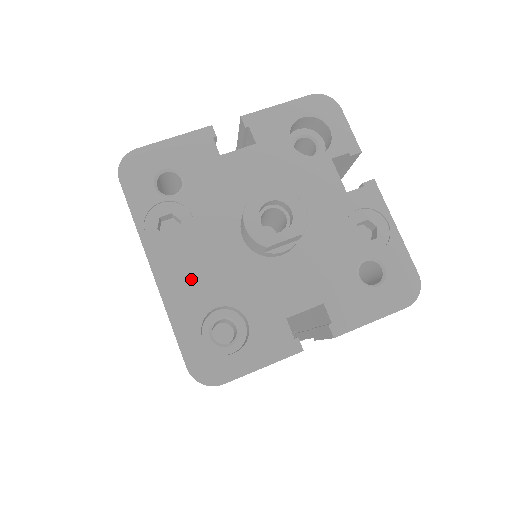
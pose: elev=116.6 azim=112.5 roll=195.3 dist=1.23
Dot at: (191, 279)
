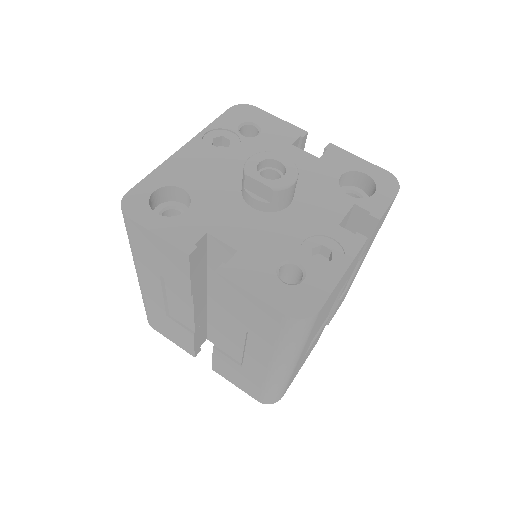
Dot at: (193, 167)
